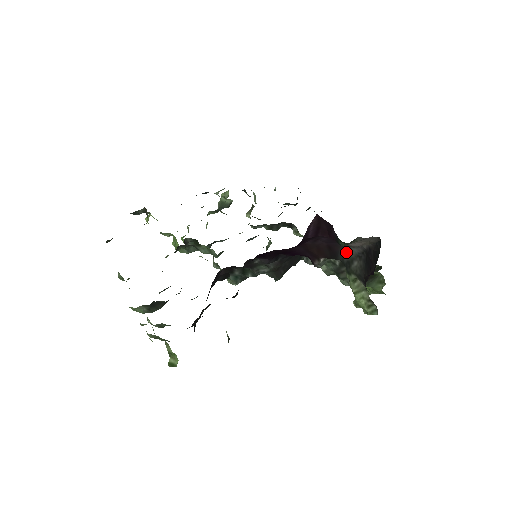
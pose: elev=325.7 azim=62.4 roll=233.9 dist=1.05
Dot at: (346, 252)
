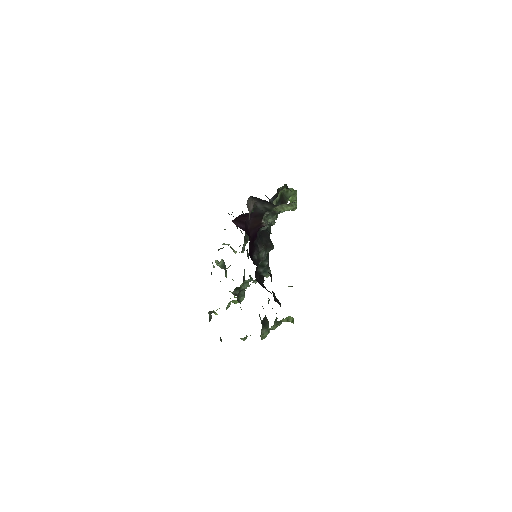
Dot at: (260, 209)
